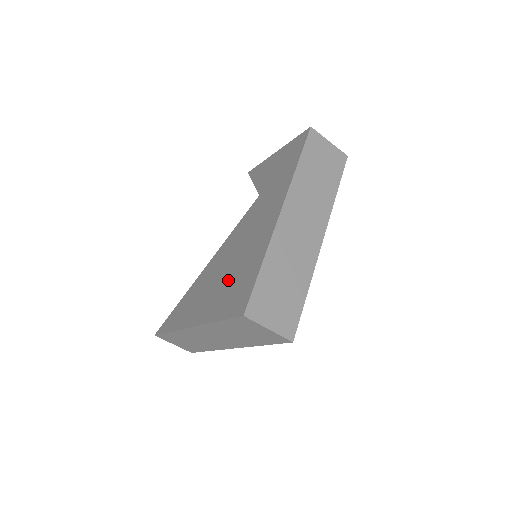
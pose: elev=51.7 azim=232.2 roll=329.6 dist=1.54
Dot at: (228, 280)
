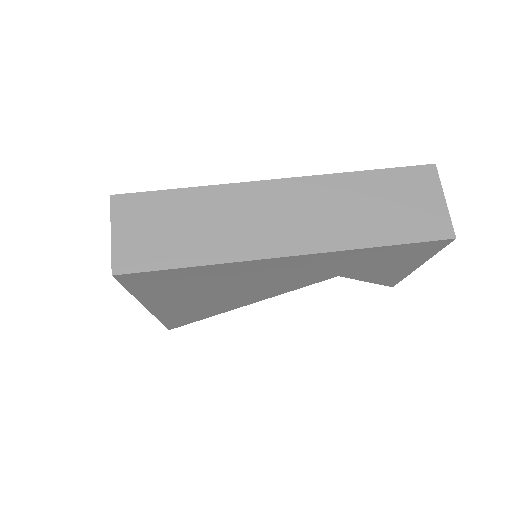
Dot at: occluded
